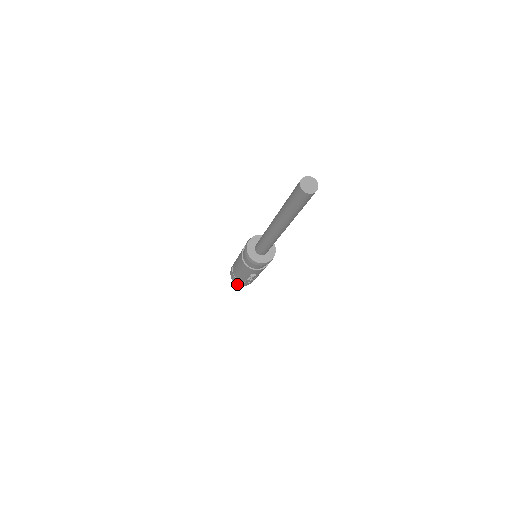
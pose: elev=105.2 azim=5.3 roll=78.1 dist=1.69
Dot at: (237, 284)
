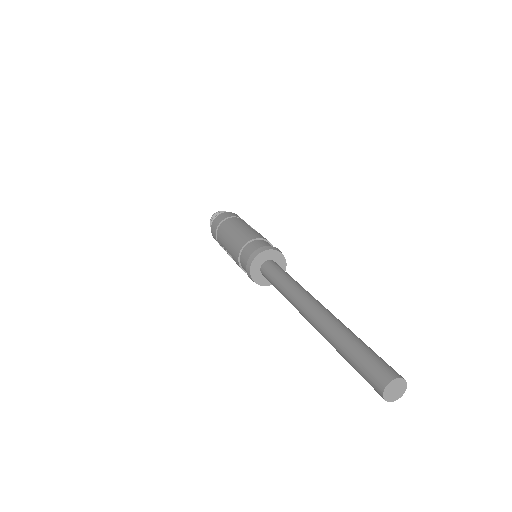
Dot at: occluded
